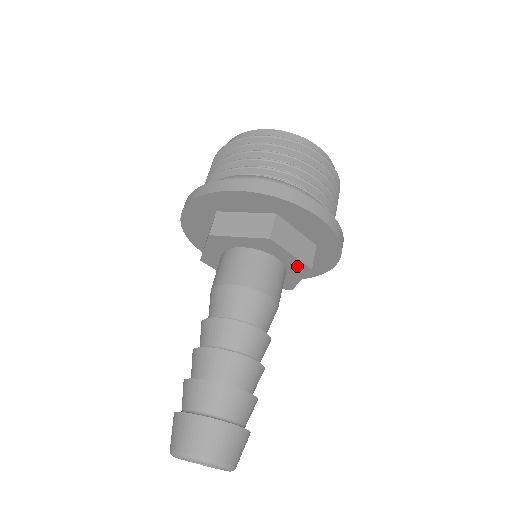
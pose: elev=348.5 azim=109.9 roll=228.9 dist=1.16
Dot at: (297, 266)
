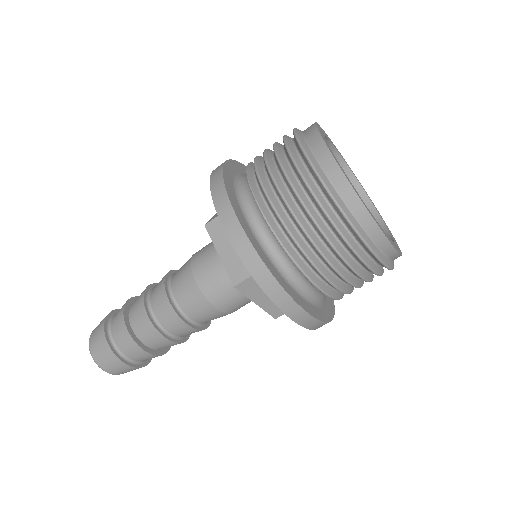
Dot at: occluded
